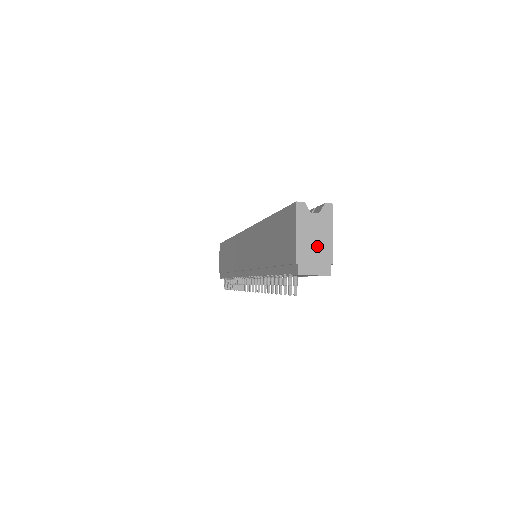
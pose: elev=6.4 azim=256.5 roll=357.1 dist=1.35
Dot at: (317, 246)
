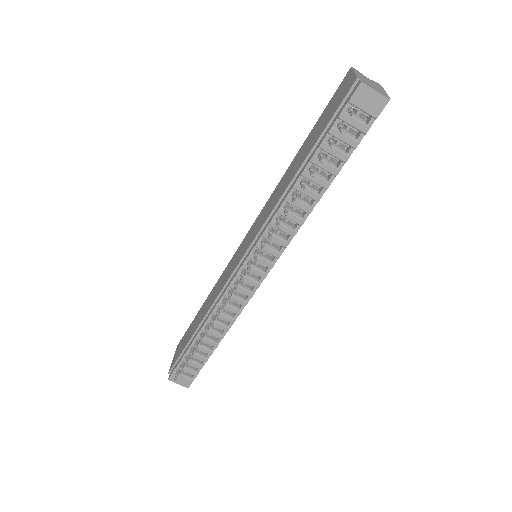
Dot at: (374, 86)
